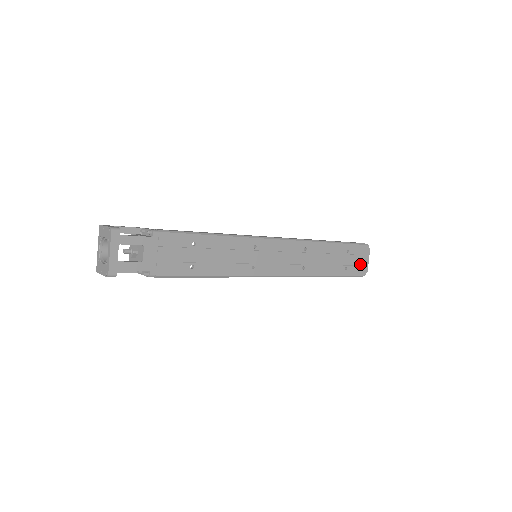
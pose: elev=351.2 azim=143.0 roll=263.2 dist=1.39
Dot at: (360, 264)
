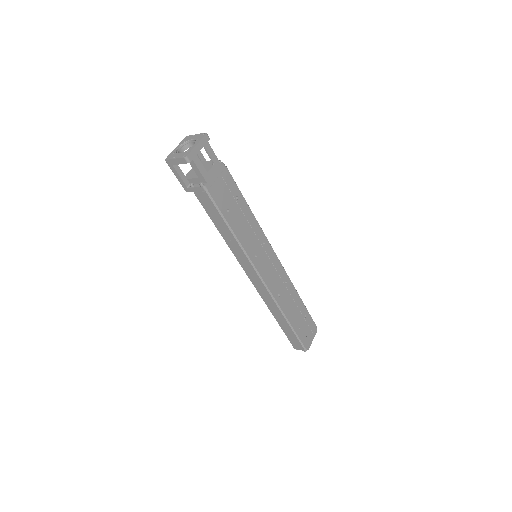
Dot at: (307, 336)
